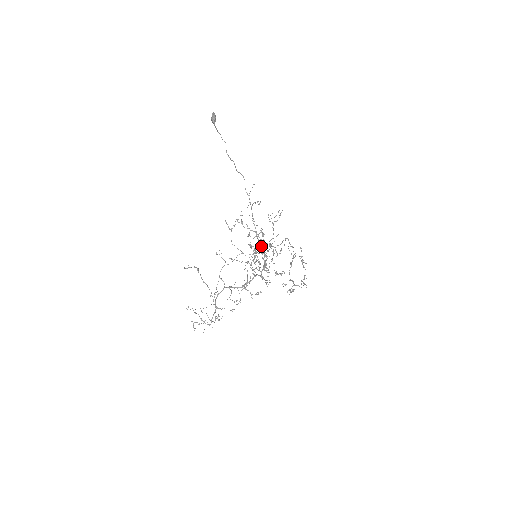
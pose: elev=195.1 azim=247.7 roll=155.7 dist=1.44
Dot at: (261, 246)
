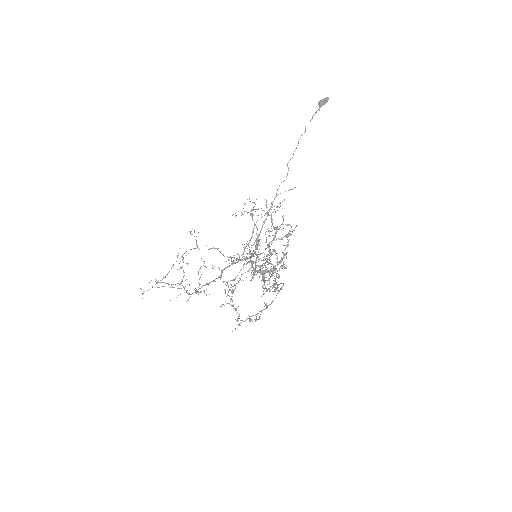
Dot at: (255, 252)
